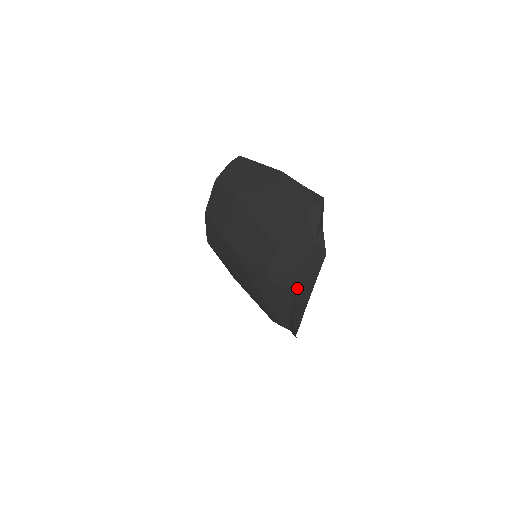
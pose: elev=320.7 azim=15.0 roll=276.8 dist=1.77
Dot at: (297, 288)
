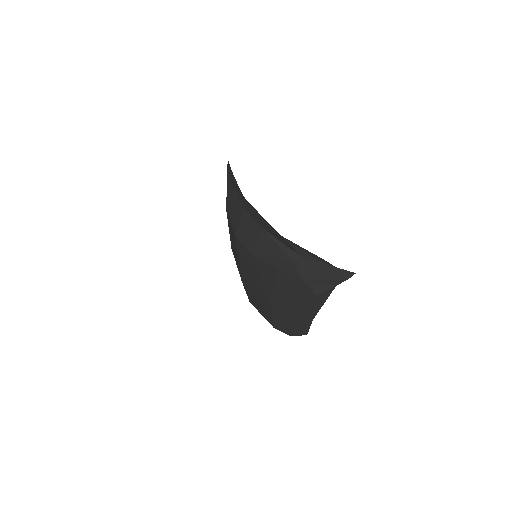
Dot at: (241, 203)
